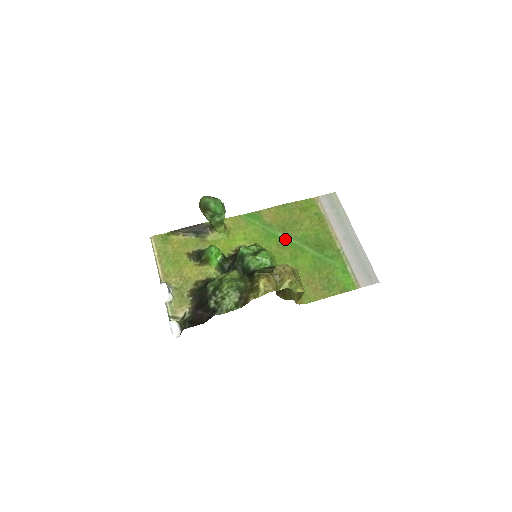
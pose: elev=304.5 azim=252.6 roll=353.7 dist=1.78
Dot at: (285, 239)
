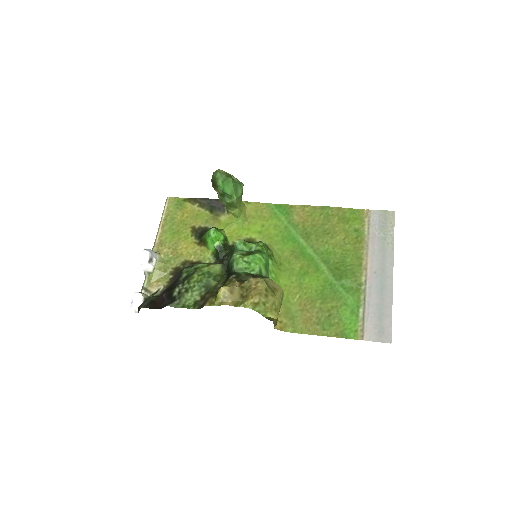
Dot at: (304, 248)
